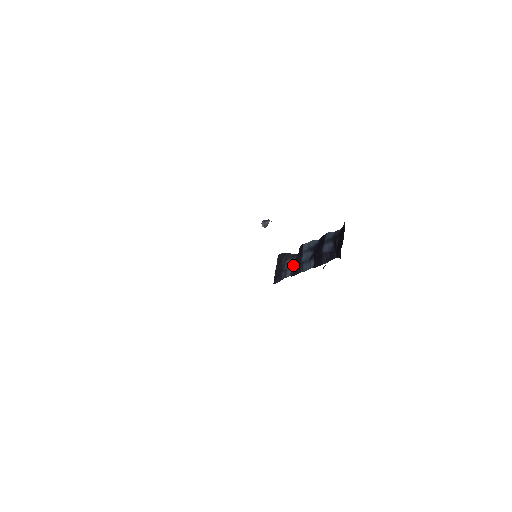
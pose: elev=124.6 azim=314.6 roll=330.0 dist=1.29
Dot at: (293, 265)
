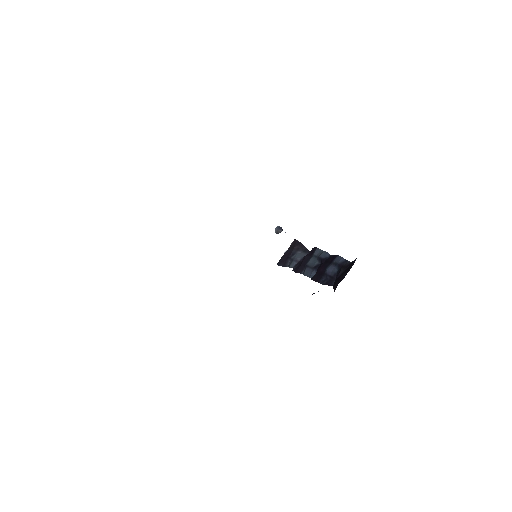
Dot at: (300, 260)
